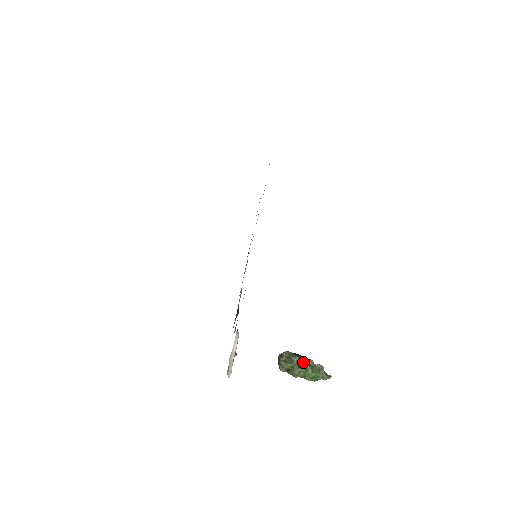
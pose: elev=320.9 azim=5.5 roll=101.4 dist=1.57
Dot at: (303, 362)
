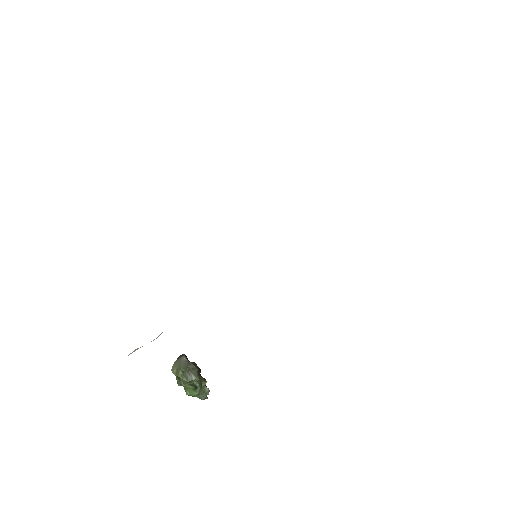
Dot at: (198, 383)
